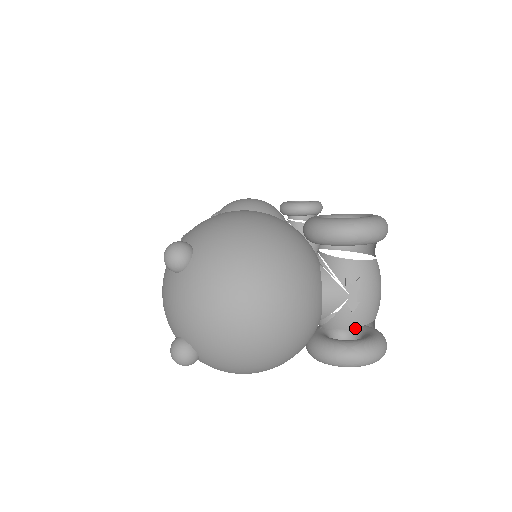
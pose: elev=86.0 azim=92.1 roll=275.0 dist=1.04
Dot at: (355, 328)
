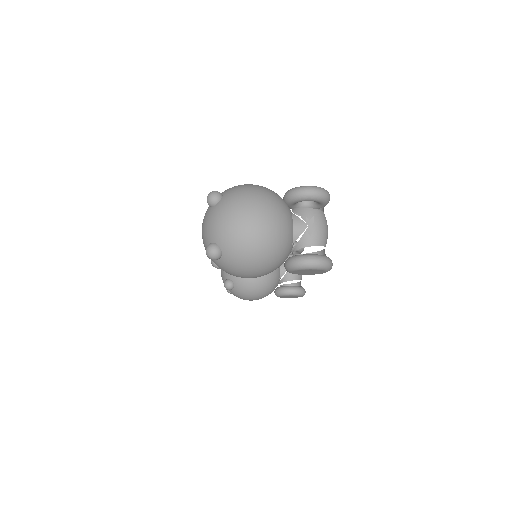
Dot at: occluded
